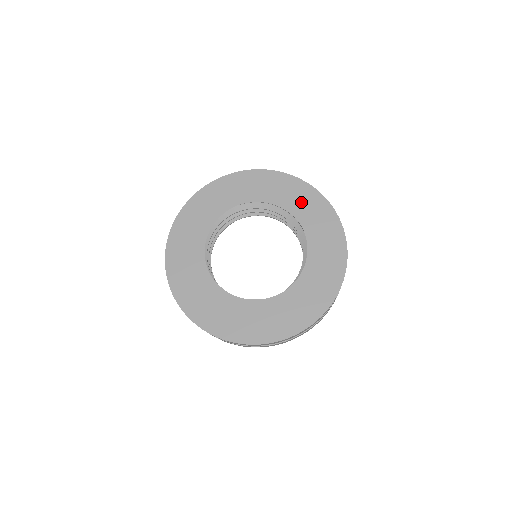
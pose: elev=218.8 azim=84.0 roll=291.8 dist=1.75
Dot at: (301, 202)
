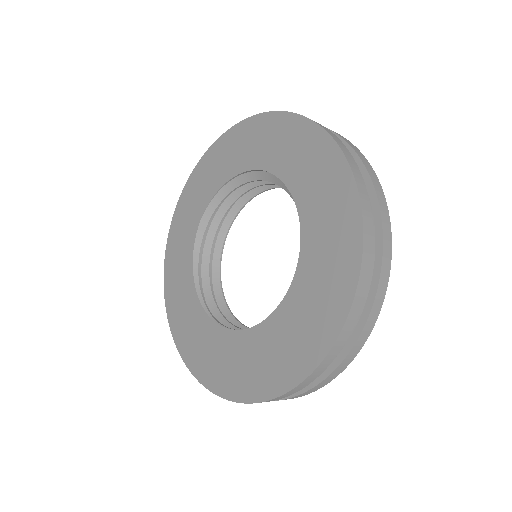
Dot at: (250, 146)
